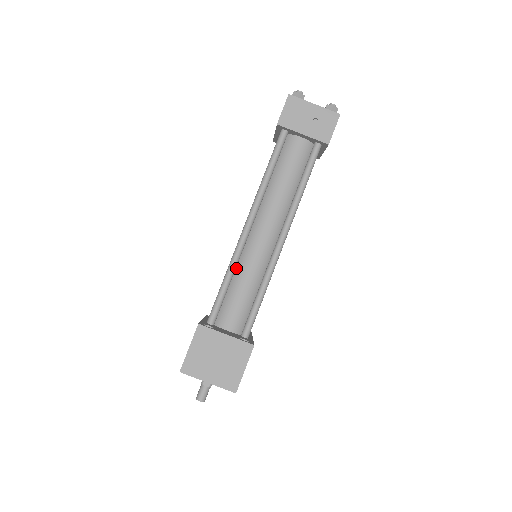
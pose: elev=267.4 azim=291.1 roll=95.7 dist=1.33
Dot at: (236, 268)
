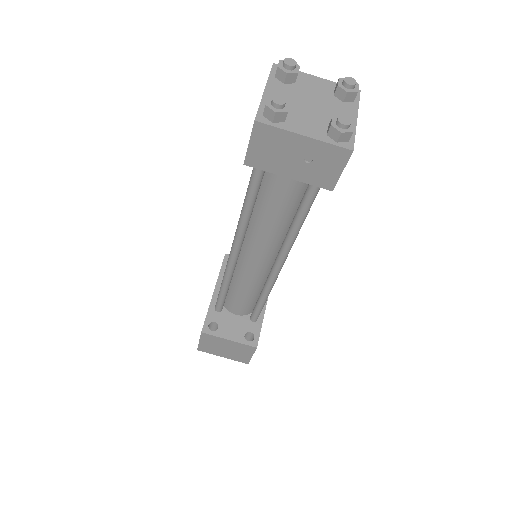
Dot at: (233, 275)
